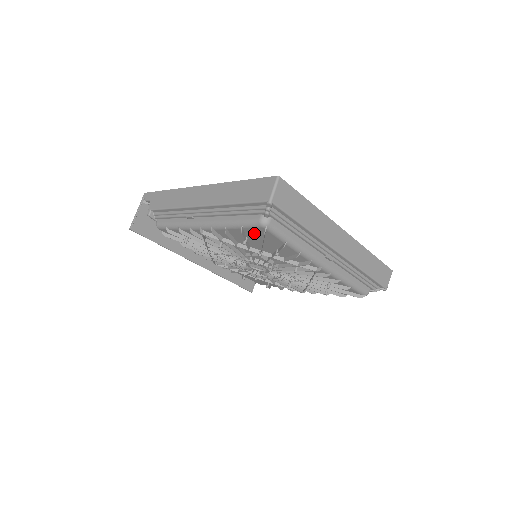
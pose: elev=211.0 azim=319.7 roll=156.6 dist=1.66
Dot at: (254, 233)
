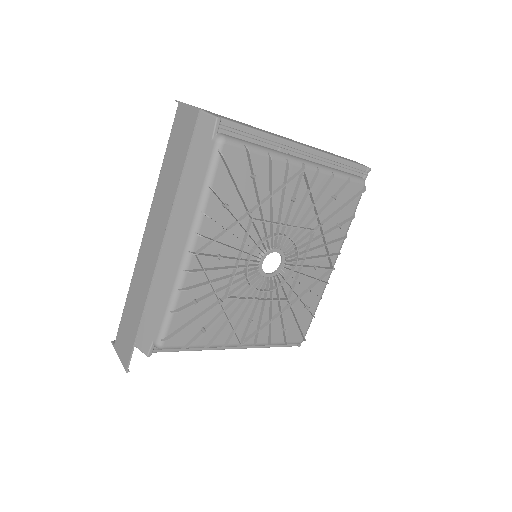
Dot at: (348, 191)
